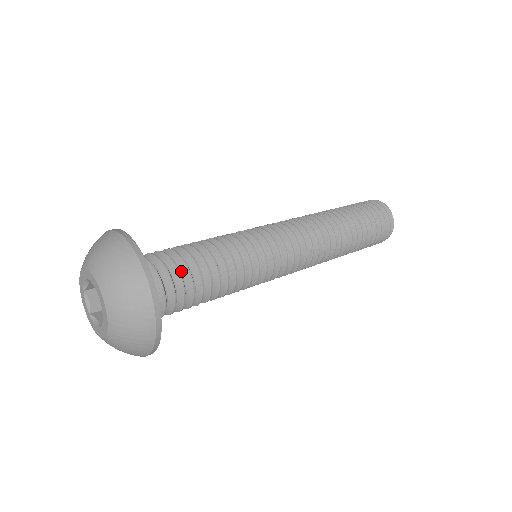
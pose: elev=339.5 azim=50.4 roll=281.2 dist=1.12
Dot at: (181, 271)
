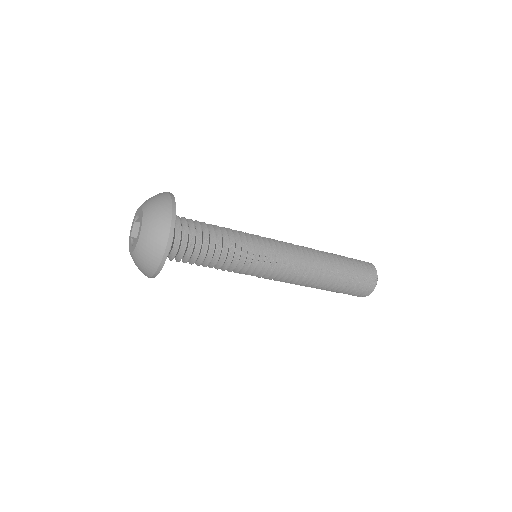
Dot at: (197, 237)
